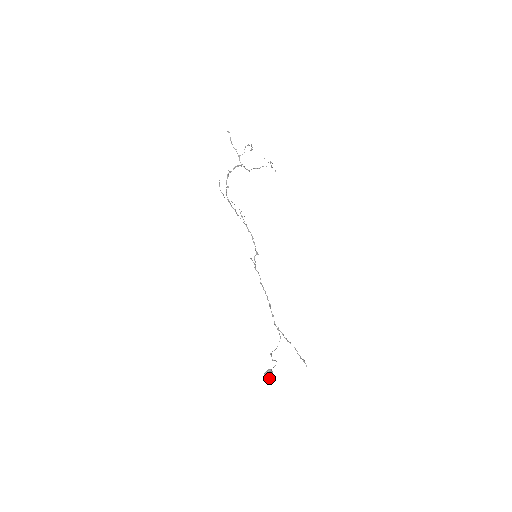
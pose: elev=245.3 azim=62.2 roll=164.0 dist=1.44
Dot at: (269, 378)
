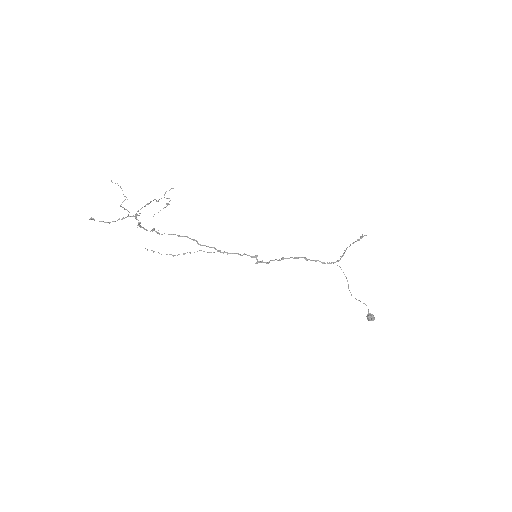
Dot at: occluded
